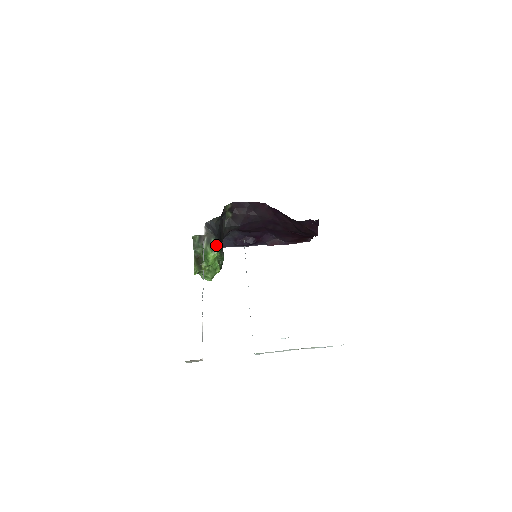
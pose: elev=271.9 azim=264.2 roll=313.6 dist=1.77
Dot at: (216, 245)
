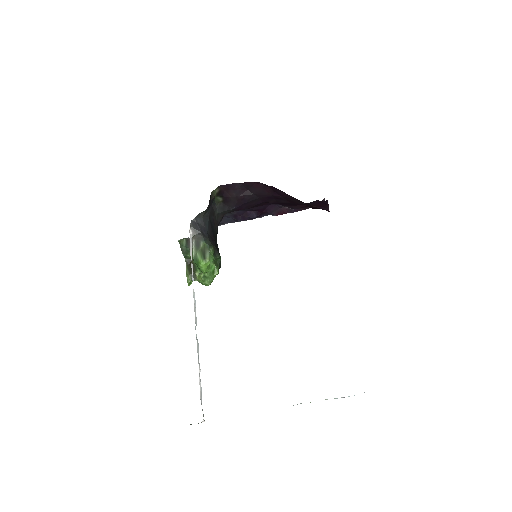
Dot at: (207, 250)
